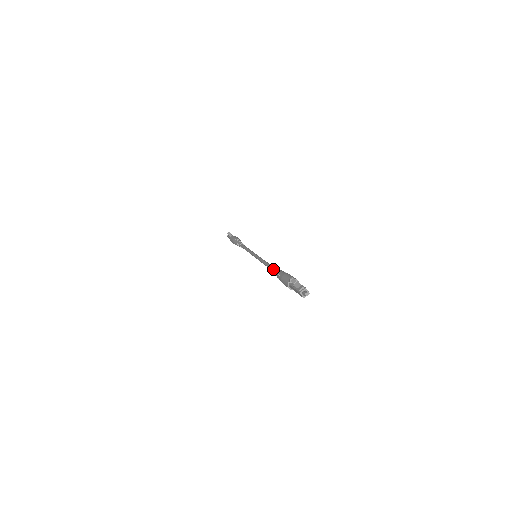
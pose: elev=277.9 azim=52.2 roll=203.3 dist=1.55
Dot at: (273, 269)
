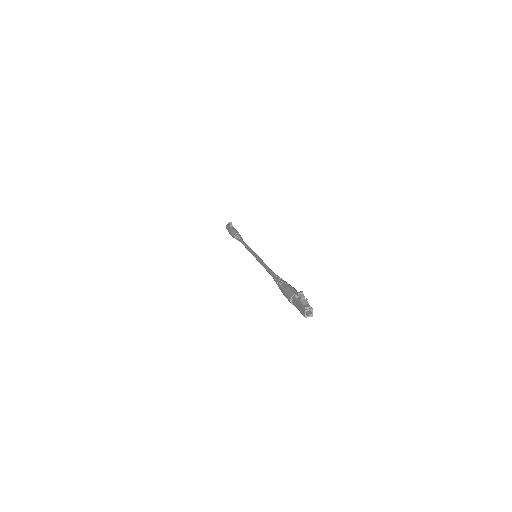
Dot at: (276, 276)
